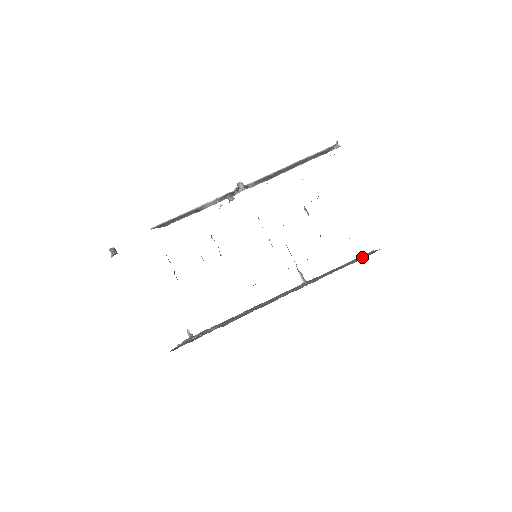
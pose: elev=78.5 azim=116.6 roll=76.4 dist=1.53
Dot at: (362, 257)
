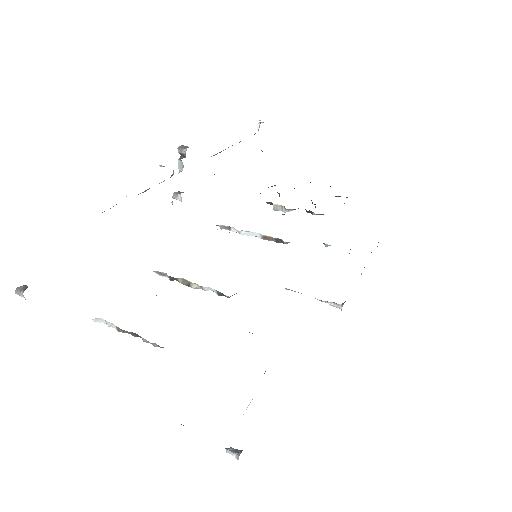
Dot at: occluded
